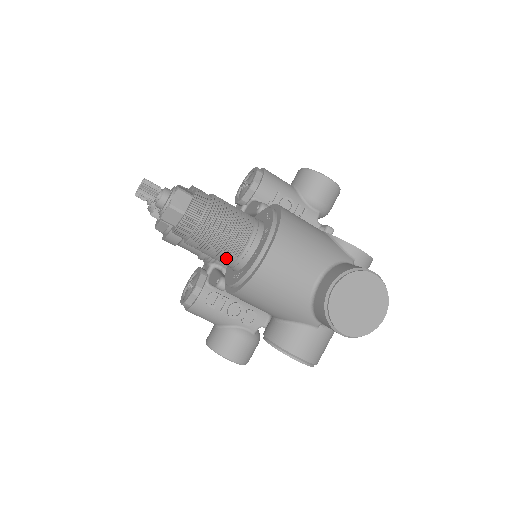
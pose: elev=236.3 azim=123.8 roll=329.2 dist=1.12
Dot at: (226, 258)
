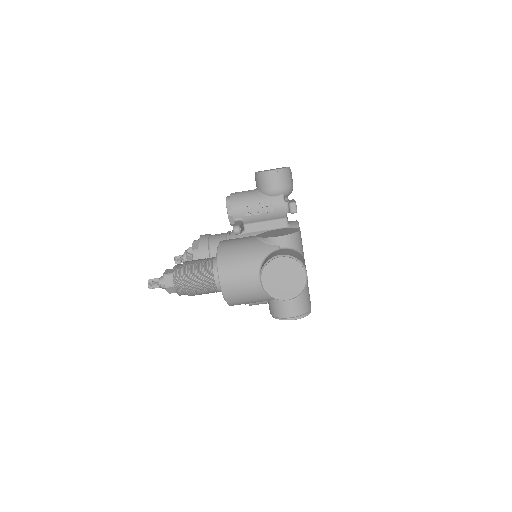
Dot at: (212, 291)
